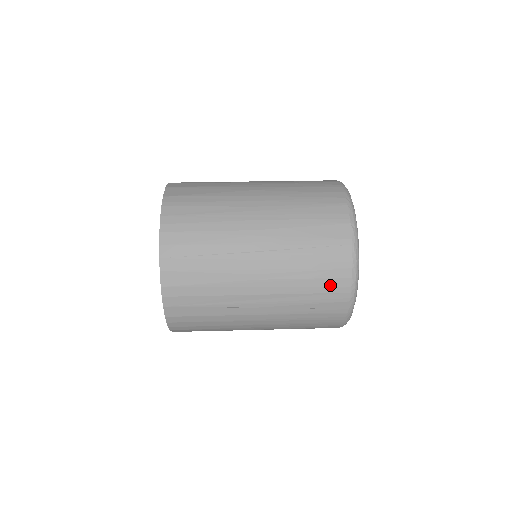
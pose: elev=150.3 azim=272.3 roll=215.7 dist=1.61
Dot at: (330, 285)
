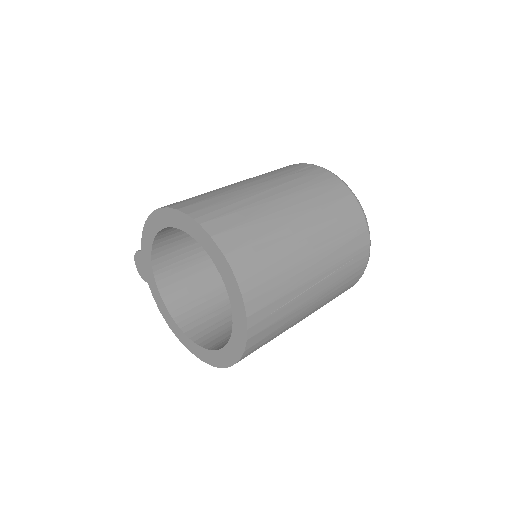
Dot at: (351, 283)
